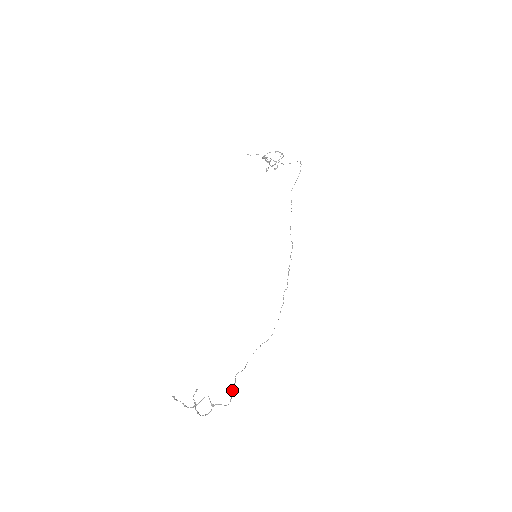
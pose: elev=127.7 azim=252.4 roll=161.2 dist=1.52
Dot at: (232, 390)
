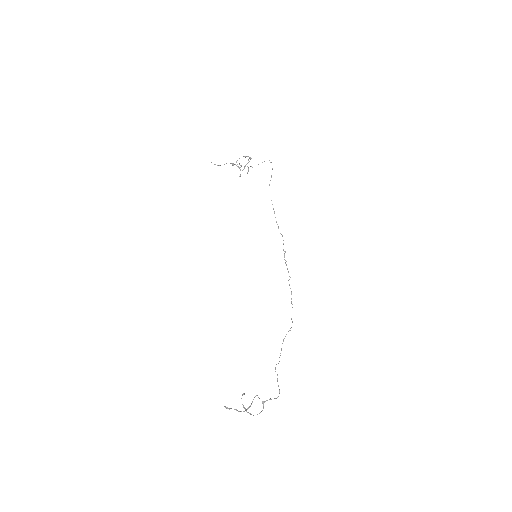
Dot at: occluded
